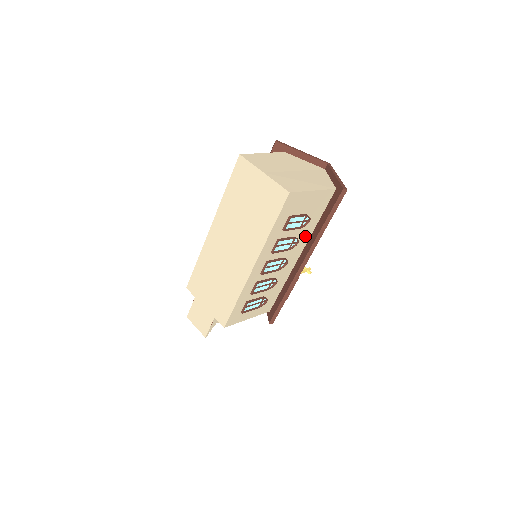
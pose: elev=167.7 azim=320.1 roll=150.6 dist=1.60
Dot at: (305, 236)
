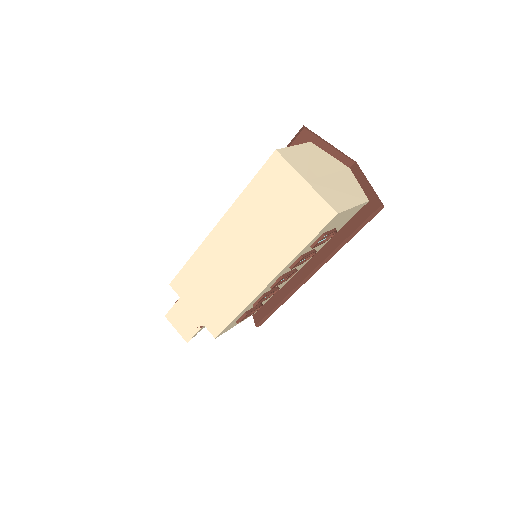
Dot at: (321, 246)
